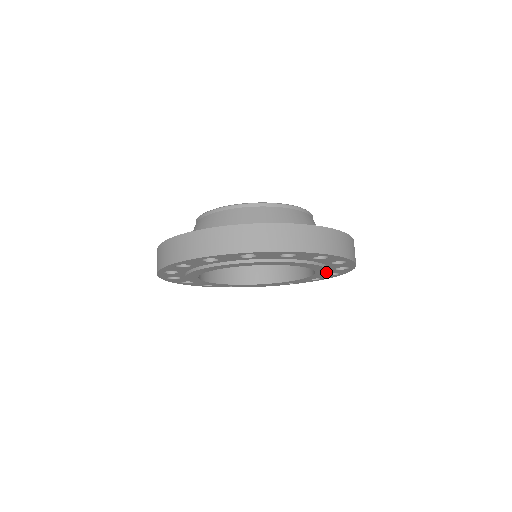
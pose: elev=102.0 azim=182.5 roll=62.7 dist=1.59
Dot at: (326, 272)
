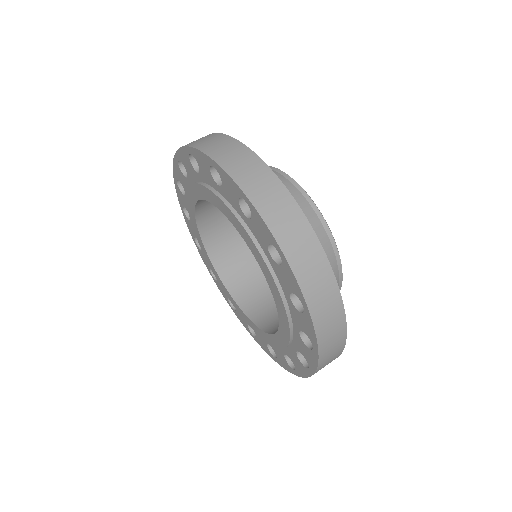
Dot at: (281, 299)
